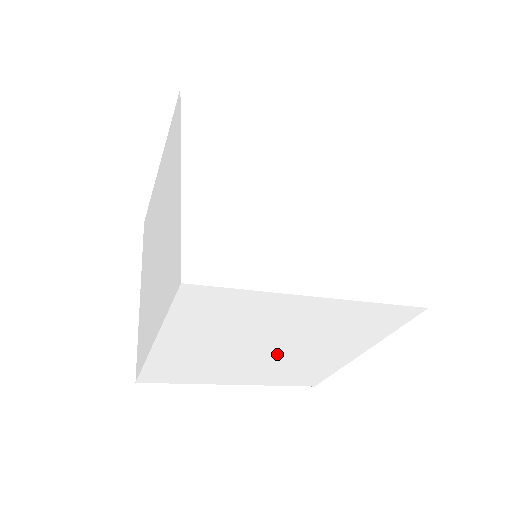
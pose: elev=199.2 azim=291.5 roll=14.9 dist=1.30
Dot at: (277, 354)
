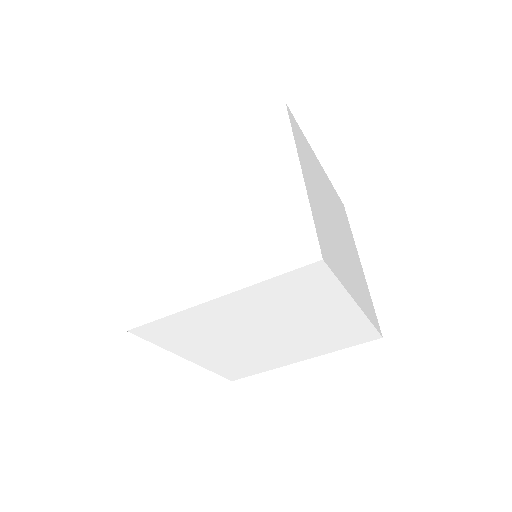
Dot at: (264, 341)
